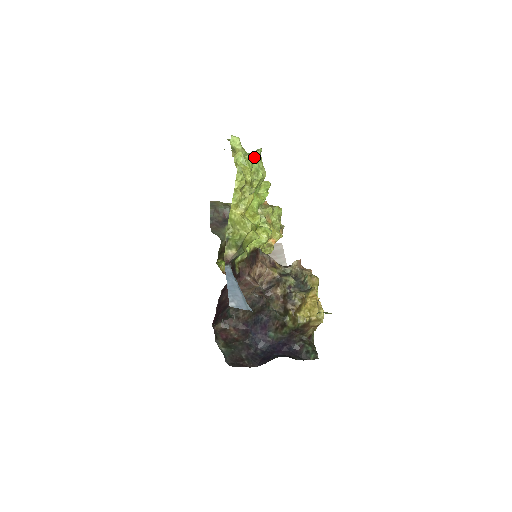
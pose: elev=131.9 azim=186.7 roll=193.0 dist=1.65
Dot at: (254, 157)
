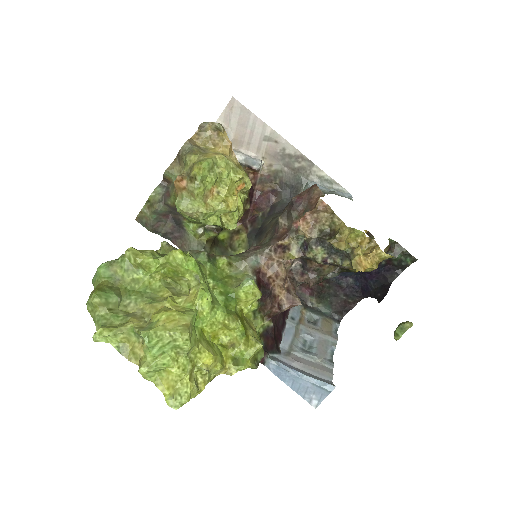
Dot at: (153, 351)
